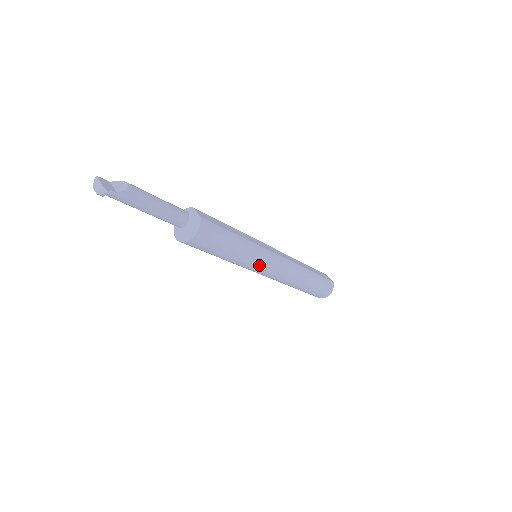
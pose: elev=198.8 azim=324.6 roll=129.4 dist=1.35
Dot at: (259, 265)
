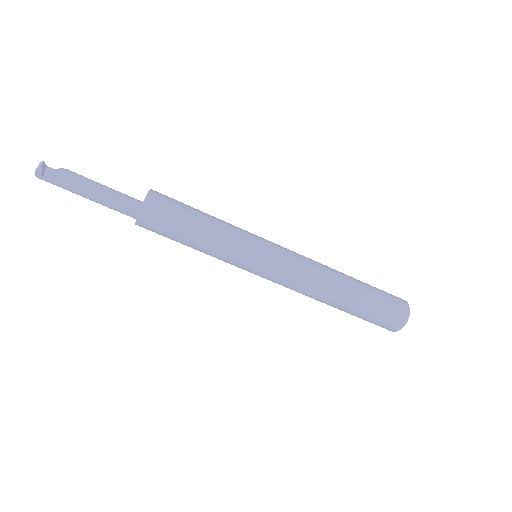
Dot at: (254, 246)
